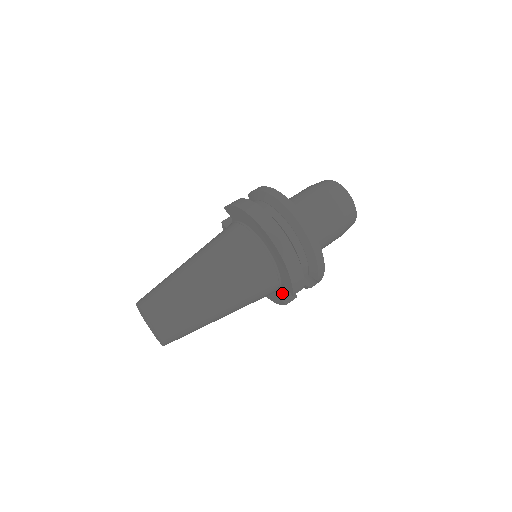
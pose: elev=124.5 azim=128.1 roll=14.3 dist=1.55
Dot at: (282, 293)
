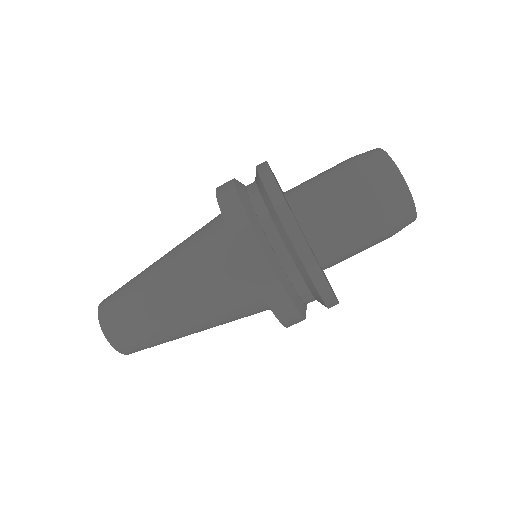
Dot at: occluded
